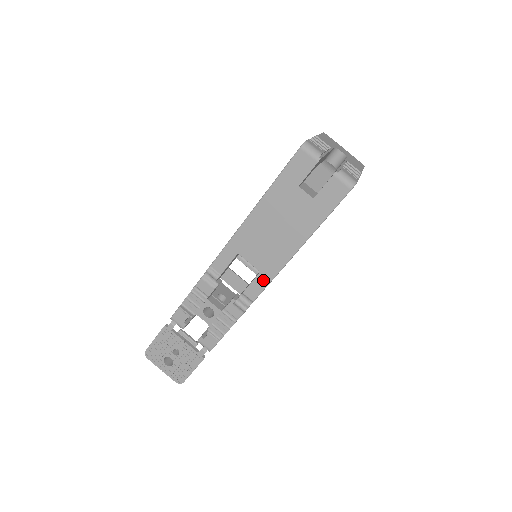
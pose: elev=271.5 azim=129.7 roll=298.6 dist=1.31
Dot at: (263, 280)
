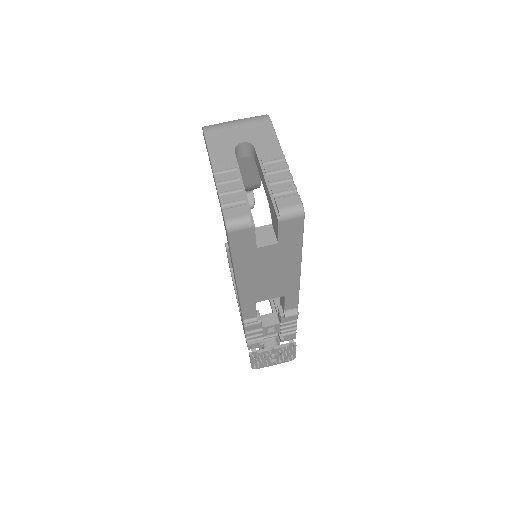
Dot at: (292, 297)
